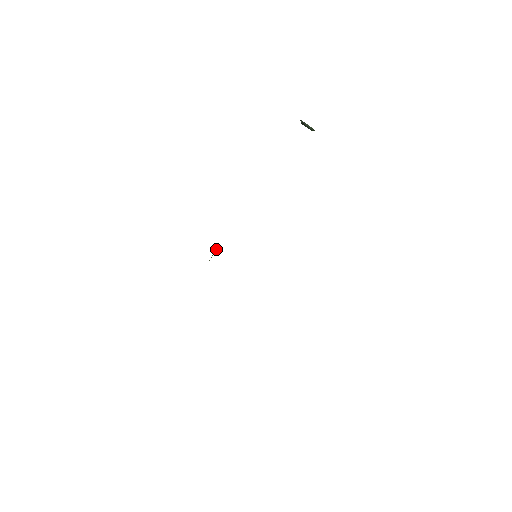
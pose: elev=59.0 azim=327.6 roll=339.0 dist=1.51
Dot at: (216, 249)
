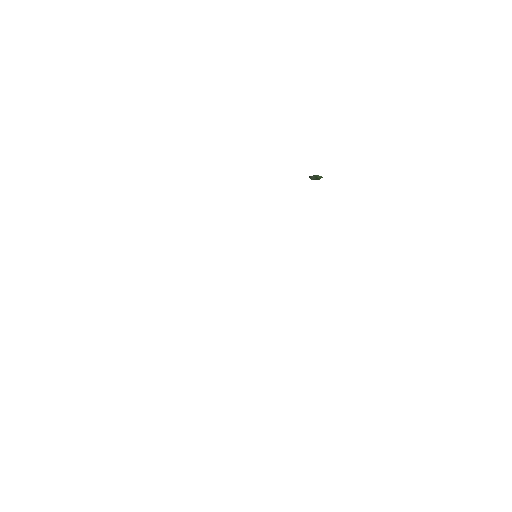
Dot at: occluded
